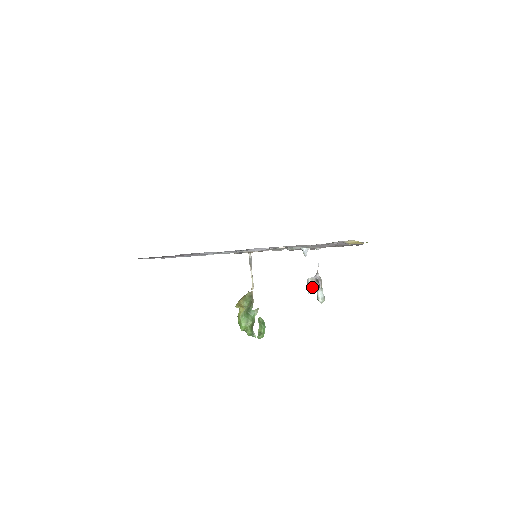
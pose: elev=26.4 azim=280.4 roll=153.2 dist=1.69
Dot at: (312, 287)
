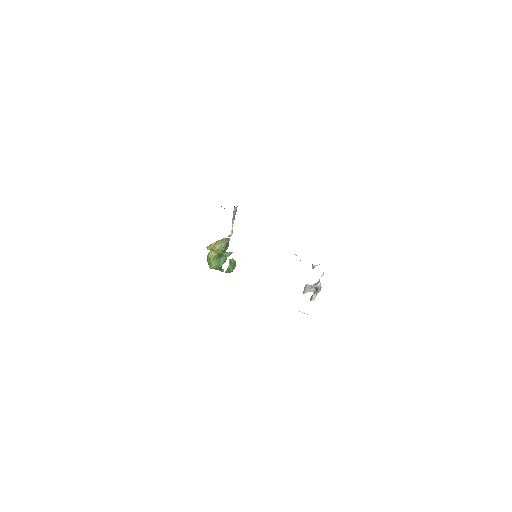
Dot at: (309, 291)
